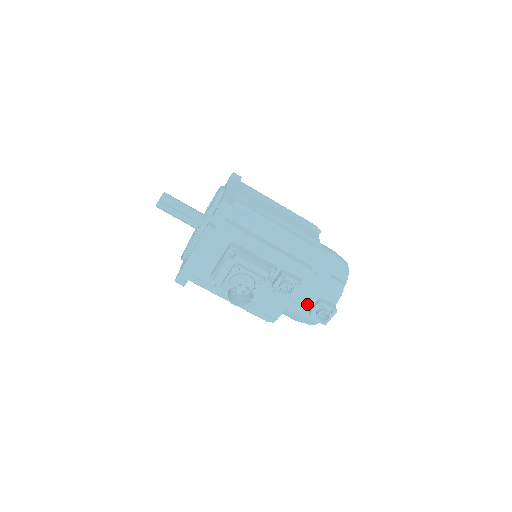
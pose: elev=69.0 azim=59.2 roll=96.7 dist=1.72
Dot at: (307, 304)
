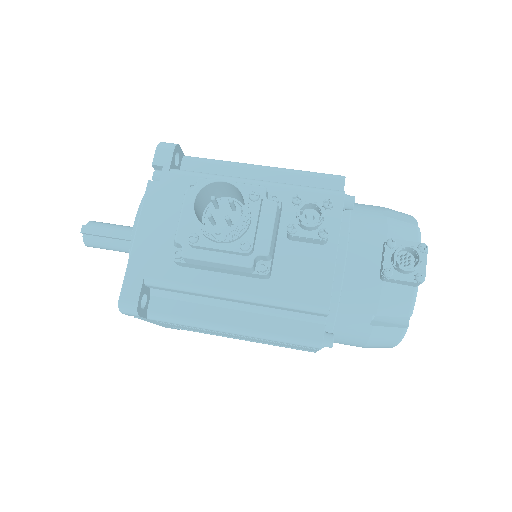
Dot at: (369, 262)
